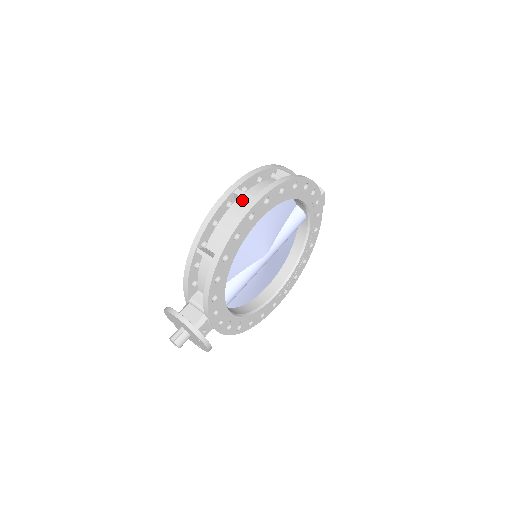
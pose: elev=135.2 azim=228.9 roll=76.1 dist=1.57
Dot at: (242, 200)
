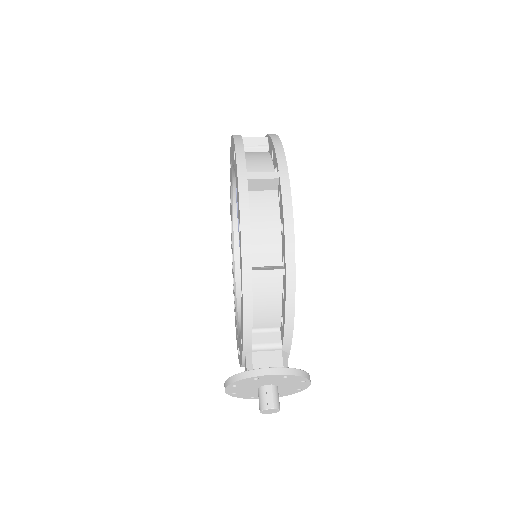
Dot at: (262, 183)
